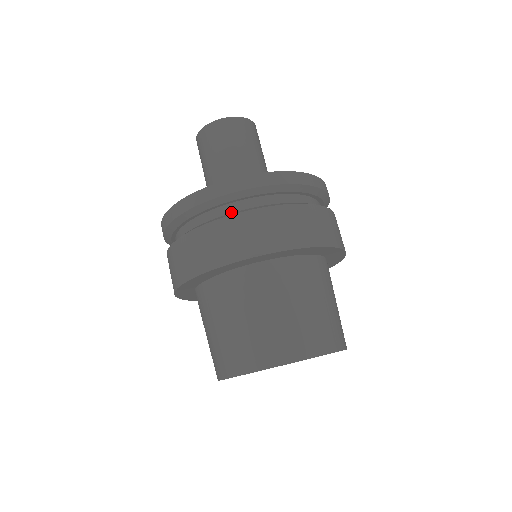
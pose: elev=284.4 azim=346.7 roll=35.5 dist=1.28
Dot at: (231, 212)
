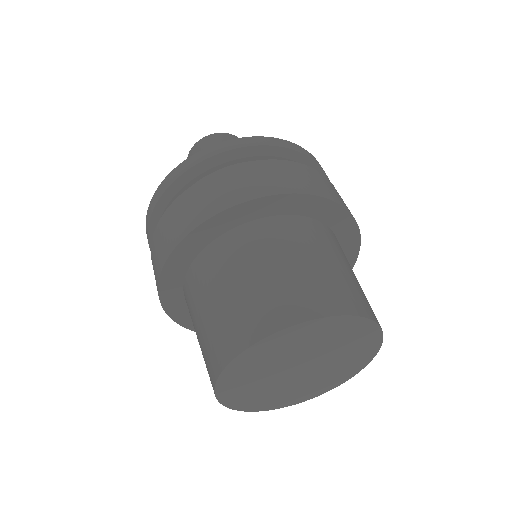
Dot at: occluded
